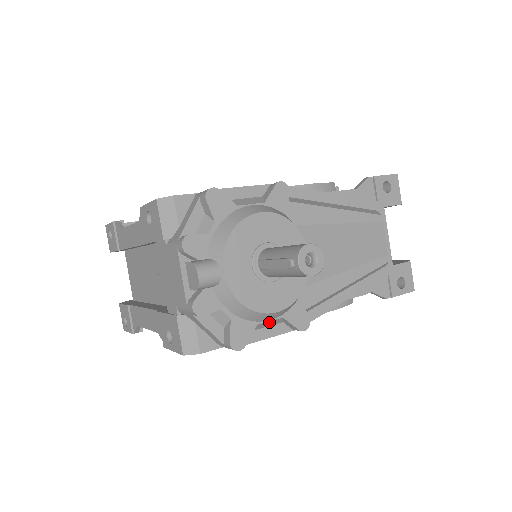
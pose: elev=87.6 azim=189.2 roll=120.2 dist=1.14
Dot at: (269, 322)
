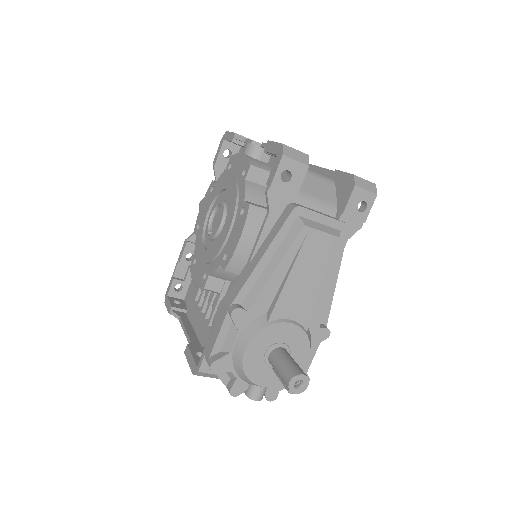
Dot at: occluded
